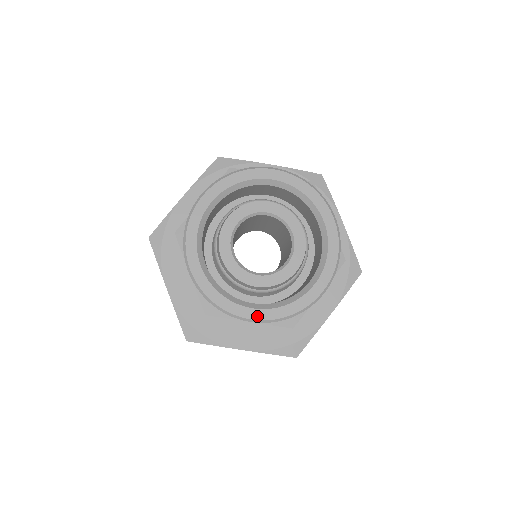
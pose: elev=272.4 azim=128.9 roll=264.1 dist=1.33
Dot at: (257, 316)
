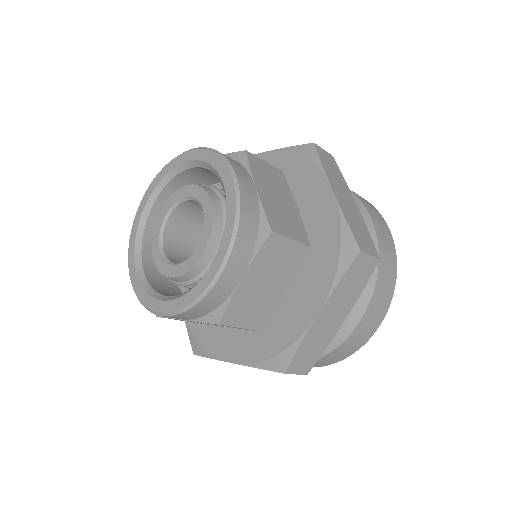
Dot at: (132, 272)
